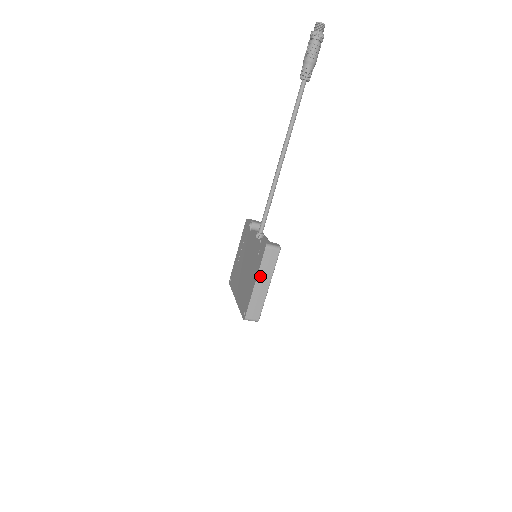
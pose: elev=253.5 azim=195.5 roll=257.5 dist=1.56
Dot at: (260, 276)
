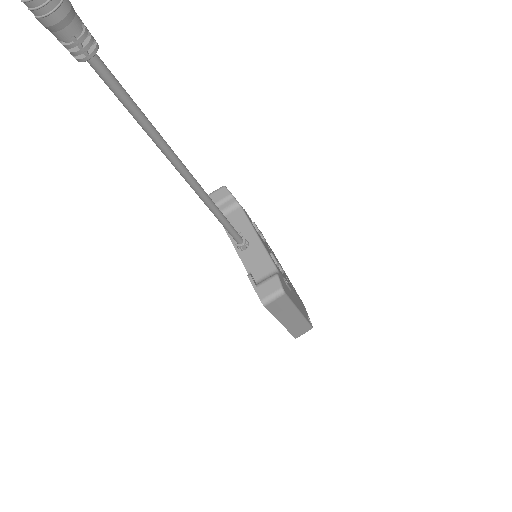
Dot at: (281, 318)
